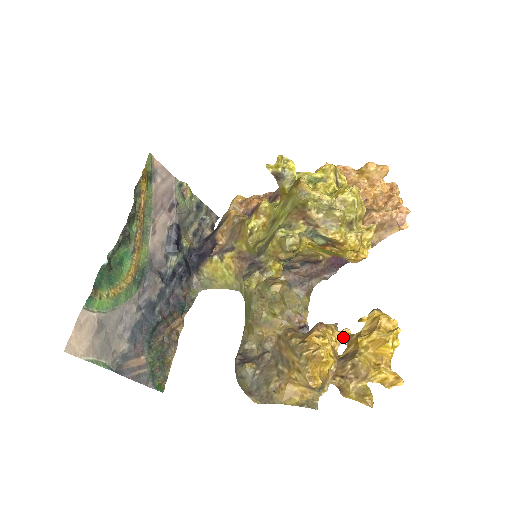
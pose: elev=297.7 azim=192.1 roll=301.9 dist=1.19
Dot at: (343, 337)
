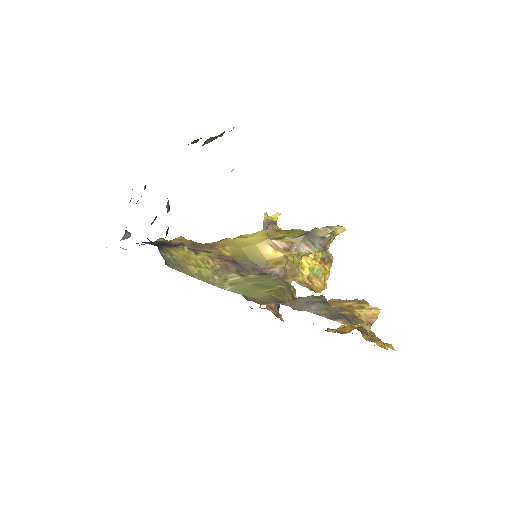
Dot at: (332, 330)
